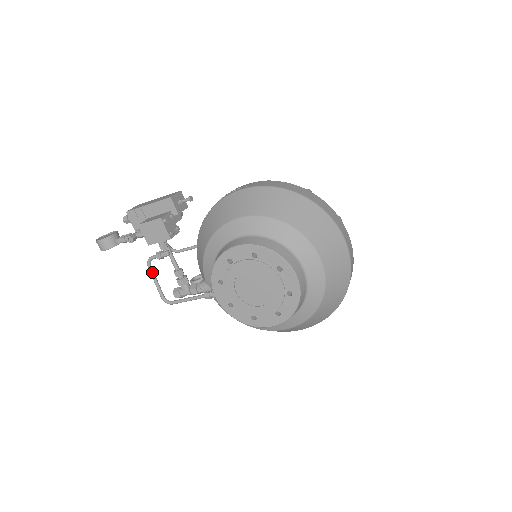
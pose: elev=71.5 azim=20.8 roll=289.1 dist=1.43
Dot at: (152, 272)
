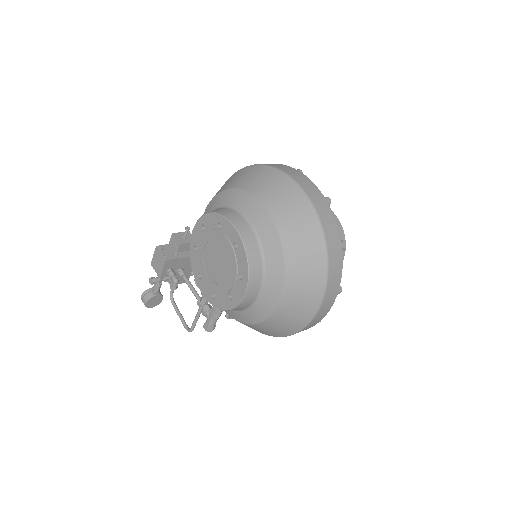
Dot at: (175, 306)
